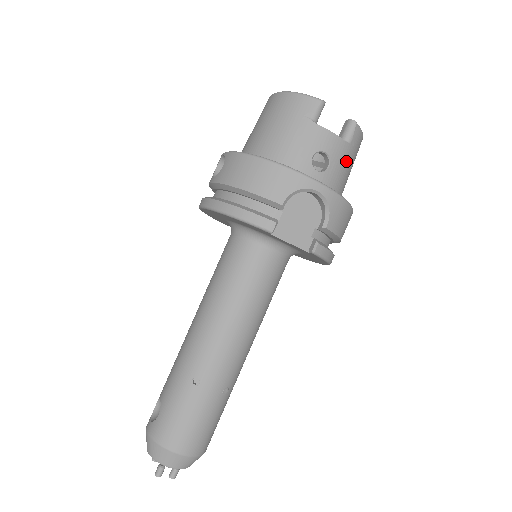
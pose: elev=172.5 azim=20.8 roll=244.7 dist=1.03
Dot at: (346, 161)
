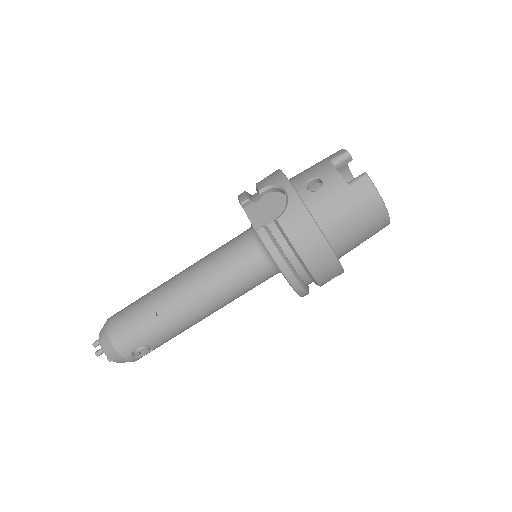
Dot at: (340, 197)
